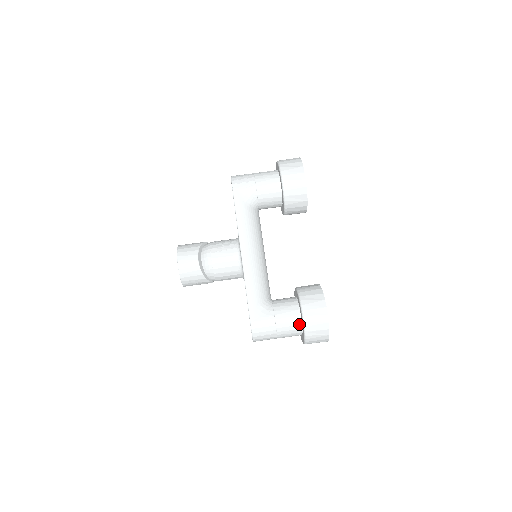
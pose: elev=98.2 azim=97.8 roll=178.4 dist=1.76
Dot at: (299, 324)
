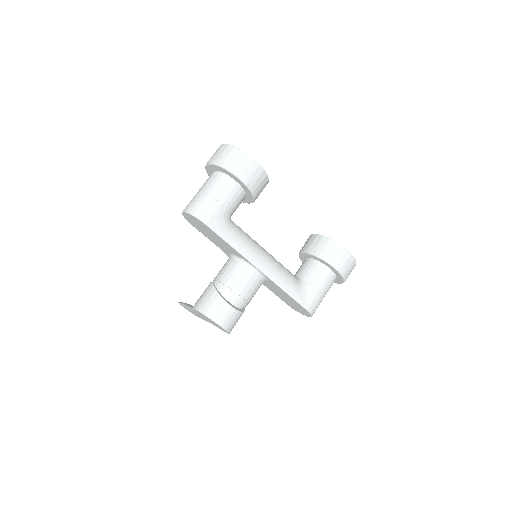
Dot at: (334, 277)
